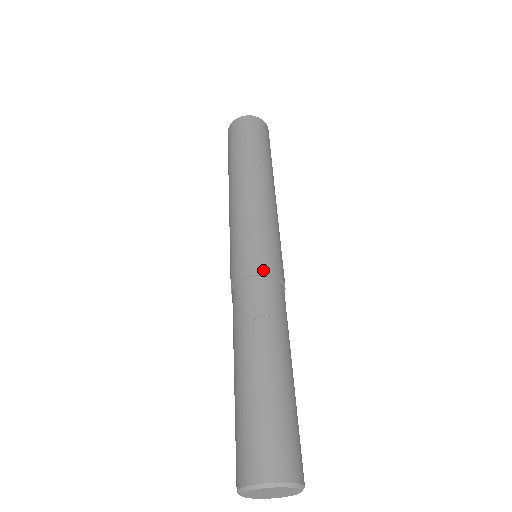
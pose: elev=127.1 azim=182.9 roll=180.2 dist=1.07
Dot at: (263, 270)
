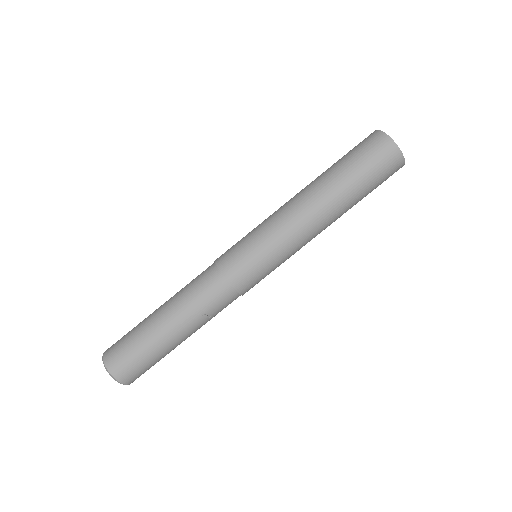
Dot at: (243, 290)
